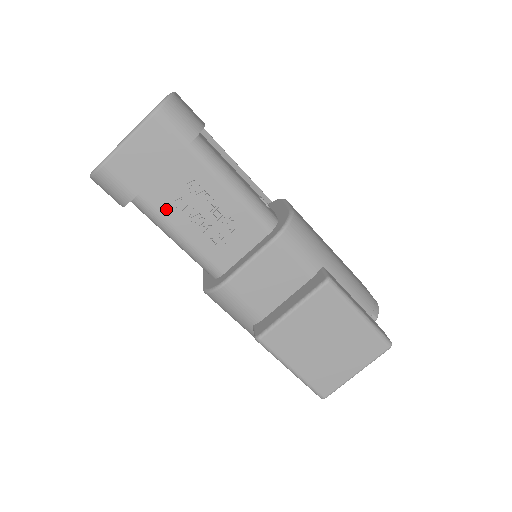
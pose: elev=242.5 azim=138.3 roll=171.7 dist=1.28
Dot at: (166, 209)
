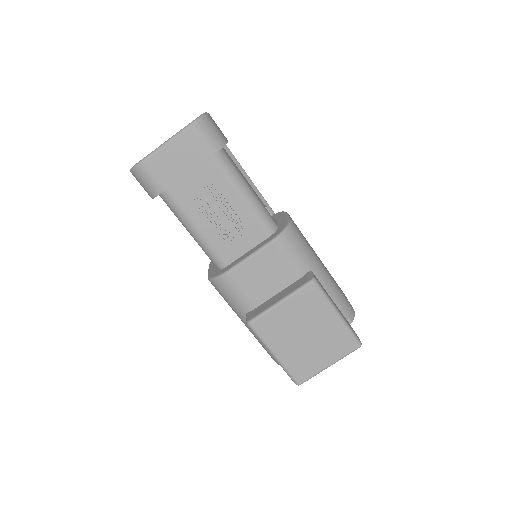
Dot at: (187, 205)
